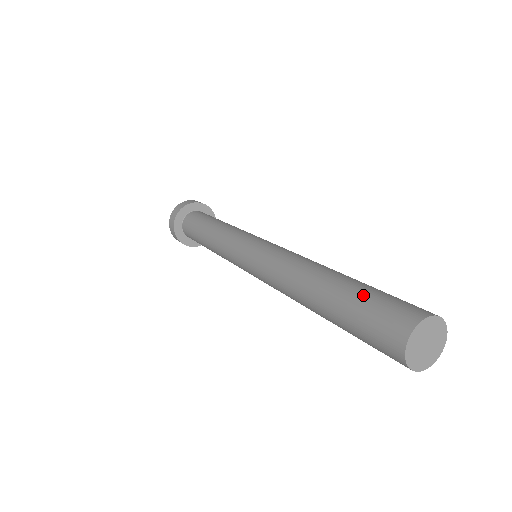
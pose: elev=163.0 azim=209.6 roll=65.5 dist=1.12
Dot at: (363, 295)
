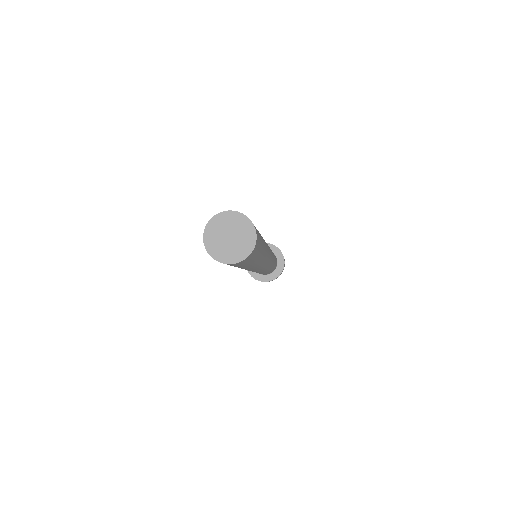
Dot at: occluded
